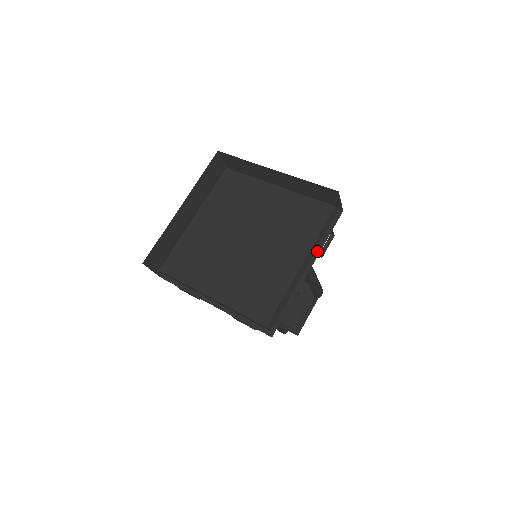
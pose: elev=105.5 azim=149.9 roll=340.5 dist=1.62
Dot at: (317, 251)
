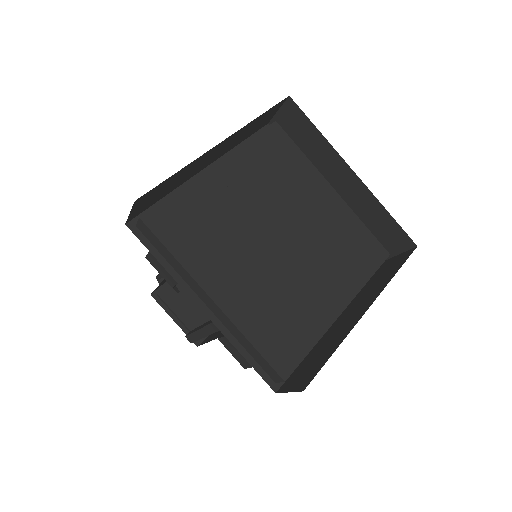
Dot at: occluded
